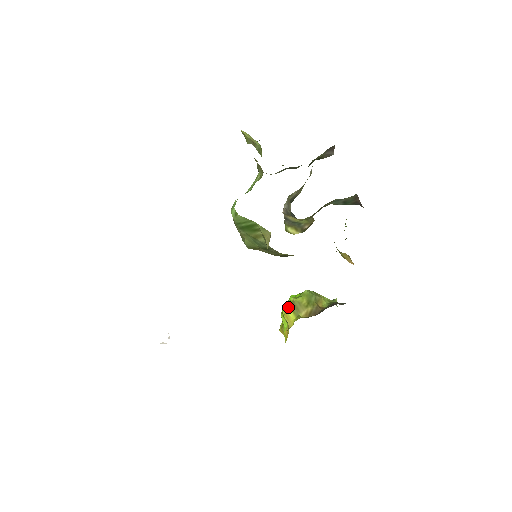
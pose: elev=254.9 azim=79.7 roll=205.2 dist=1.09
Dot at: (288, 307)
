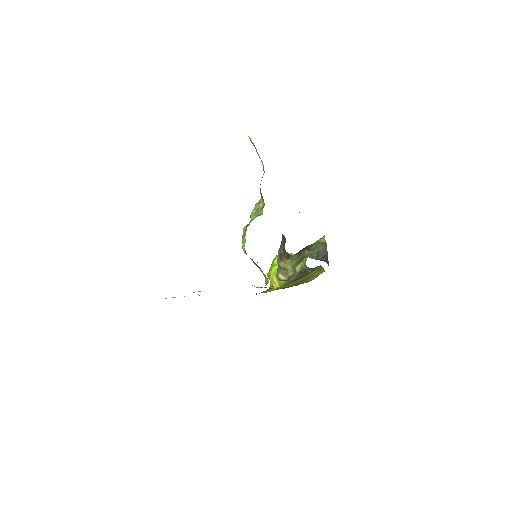
Dot at: (274, 276)
